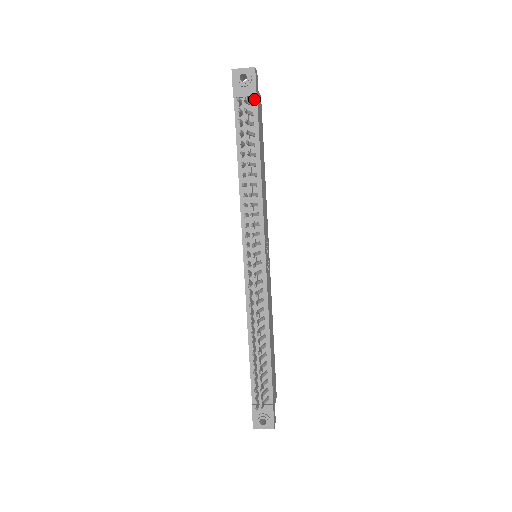
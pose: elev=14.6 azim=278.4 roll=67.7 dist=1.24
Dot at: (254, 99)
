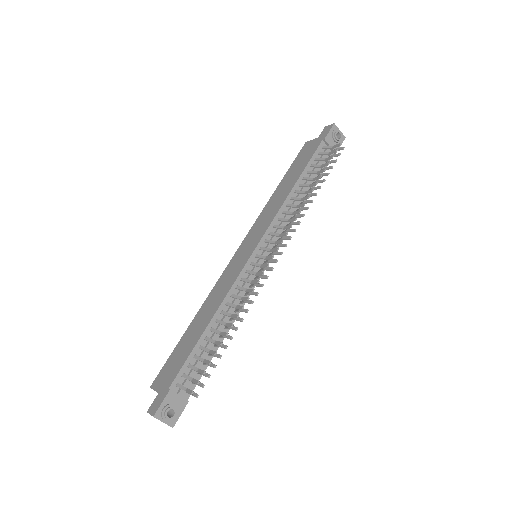
Dot at: (332, 154)
